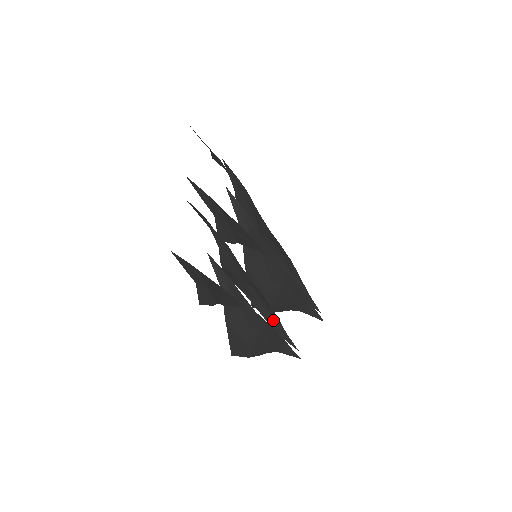
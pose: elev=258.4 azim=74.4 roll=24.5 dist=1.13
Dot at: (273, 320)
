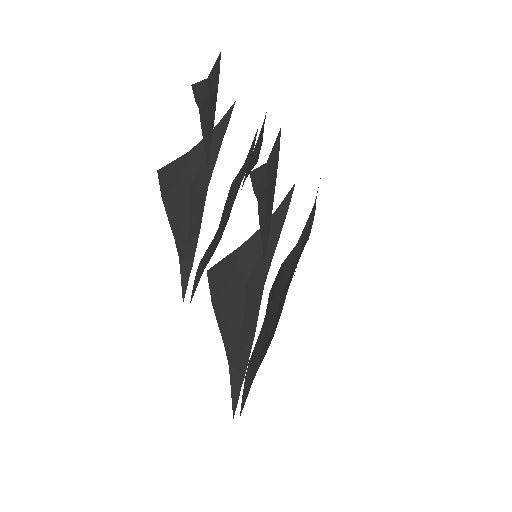
Dot at: (208, 258)
